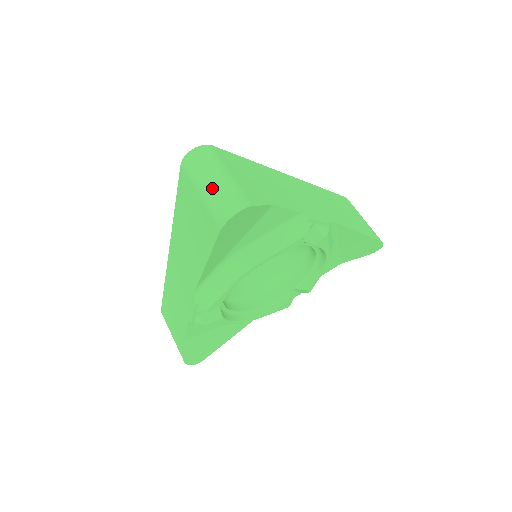
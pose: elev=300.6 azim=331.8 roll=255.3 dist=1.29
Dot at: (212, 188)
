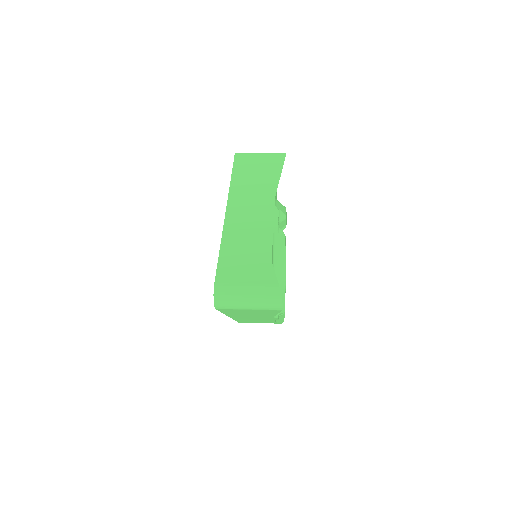
Dot at: occluded
